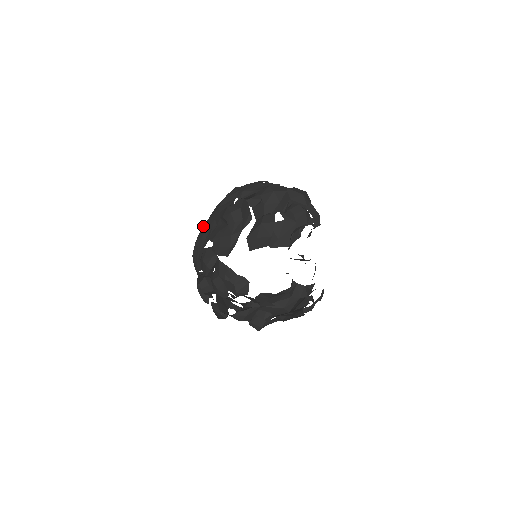
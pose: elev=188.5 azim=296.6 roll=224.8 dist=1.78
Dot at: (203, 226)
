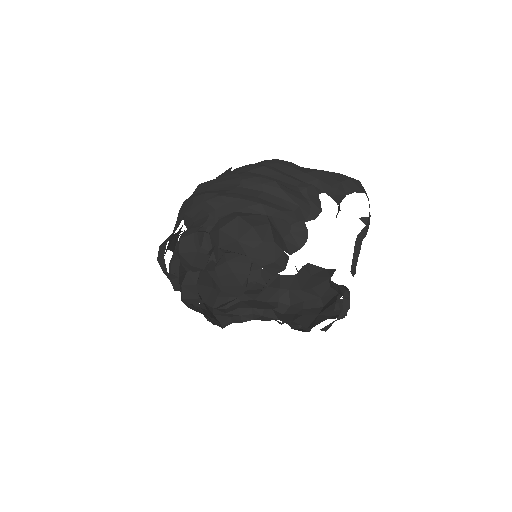
Dot at: occluded
